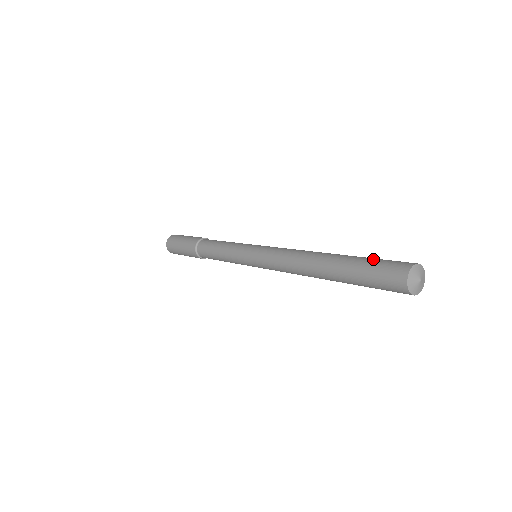
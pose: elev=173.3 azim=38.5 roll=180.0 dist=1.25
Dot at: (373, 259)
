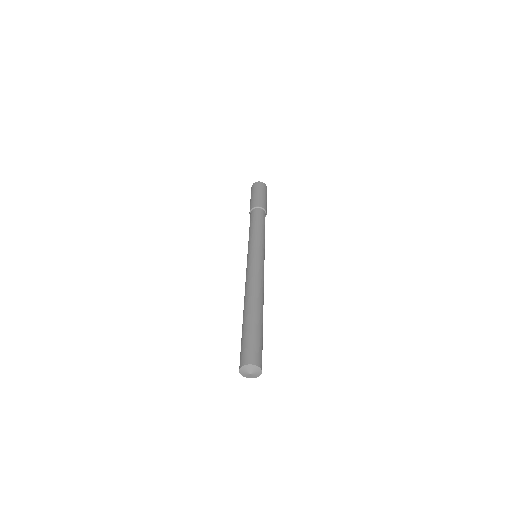
Dot at: (249, 336)
